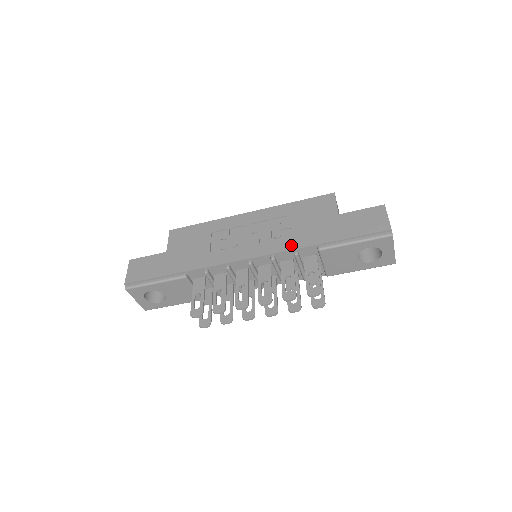
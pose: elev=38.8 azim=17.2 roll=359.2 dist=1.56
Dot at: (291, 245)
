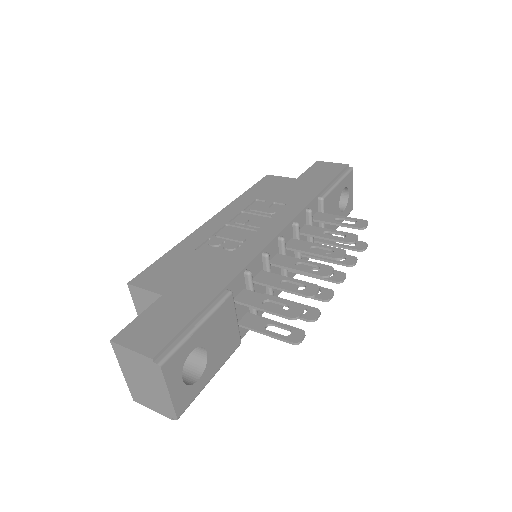
Dot at: (298, 206)
